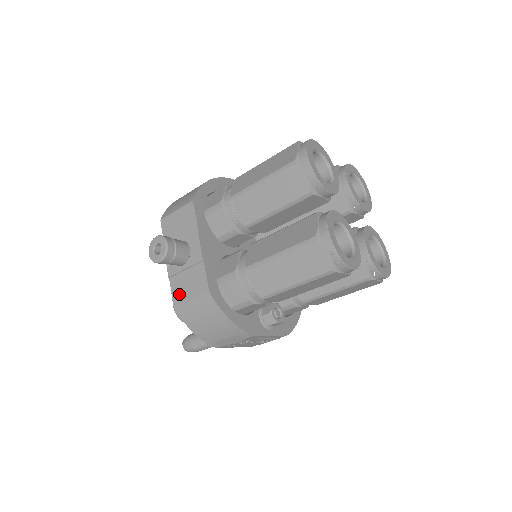
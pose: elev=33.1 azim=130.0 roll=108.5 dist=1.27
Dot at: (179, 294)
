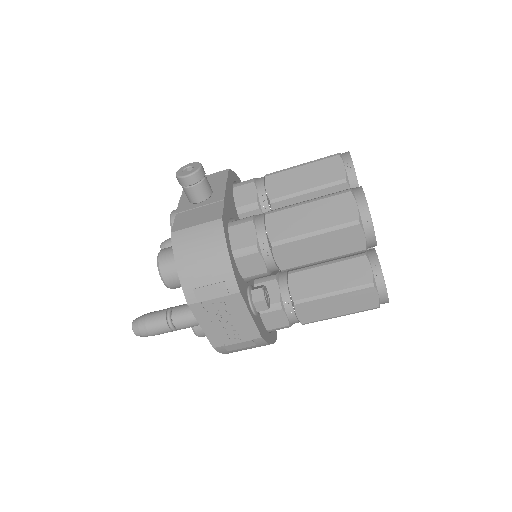
Dot at: (183, 223)
